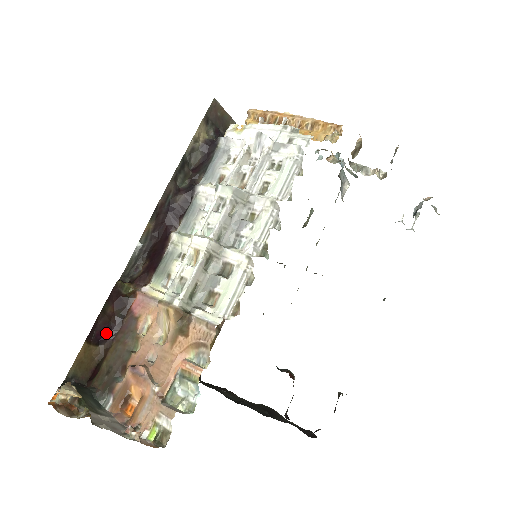
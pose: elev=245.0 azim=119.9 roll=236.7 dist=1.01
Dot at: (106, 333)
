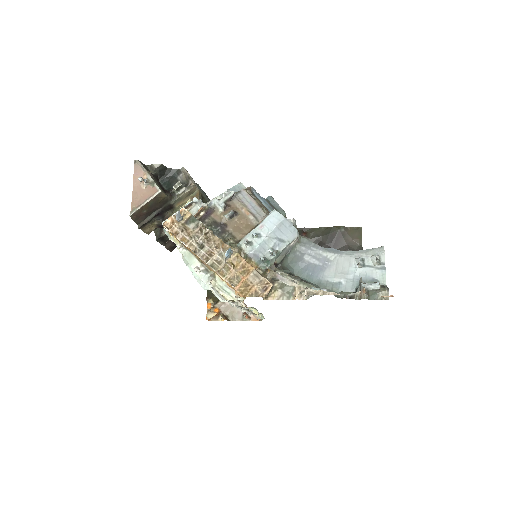
Dot at: occluded
